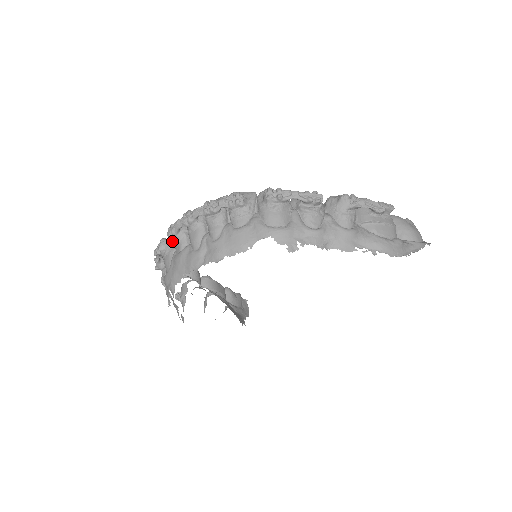
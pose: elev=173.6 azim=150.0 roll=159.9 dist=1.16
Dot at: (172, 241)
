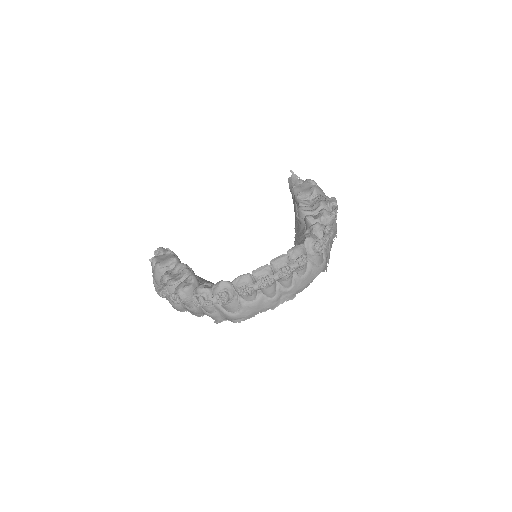
Dot at: (232, 291)
